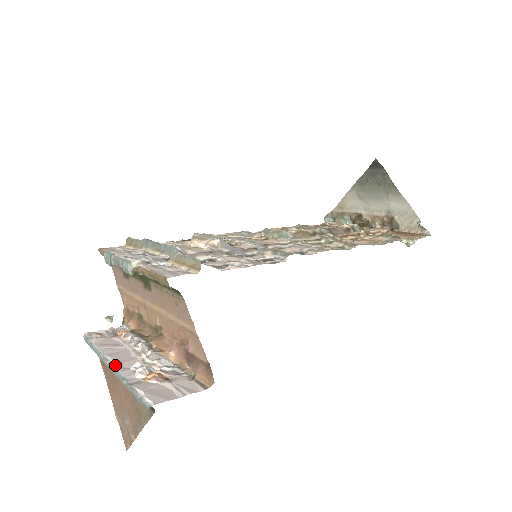
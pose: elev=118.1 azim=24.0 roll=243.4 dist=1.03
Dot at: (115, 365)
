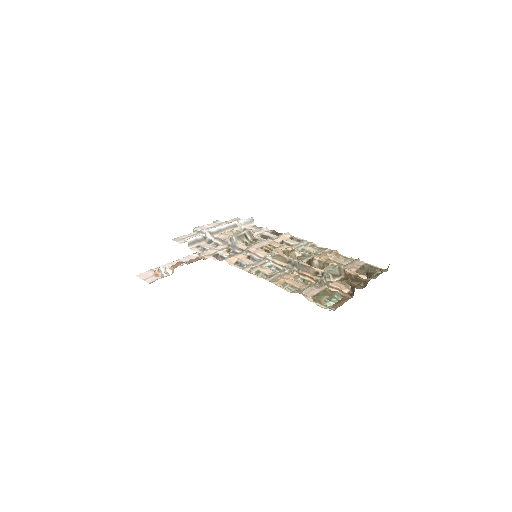
Dot at: (169, 263)
